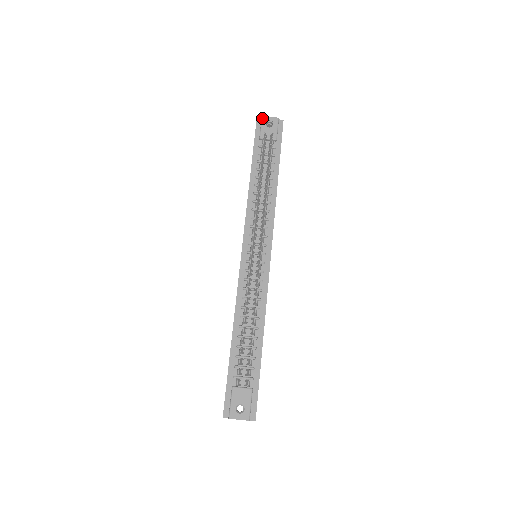
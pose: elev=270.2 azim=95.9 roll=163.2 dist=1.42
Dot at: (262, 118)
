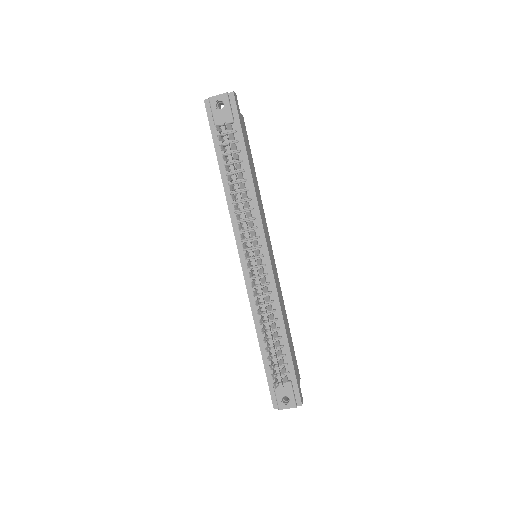
Dot at: (209, 100)
